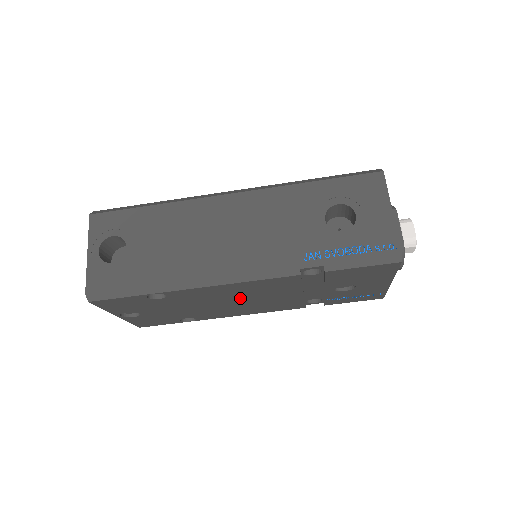
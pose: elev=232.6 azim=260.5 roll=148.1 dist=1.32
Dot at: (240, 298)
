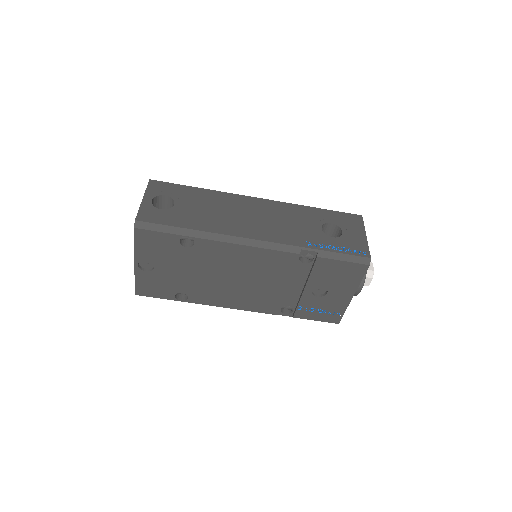
Dot at: (241, 274)
